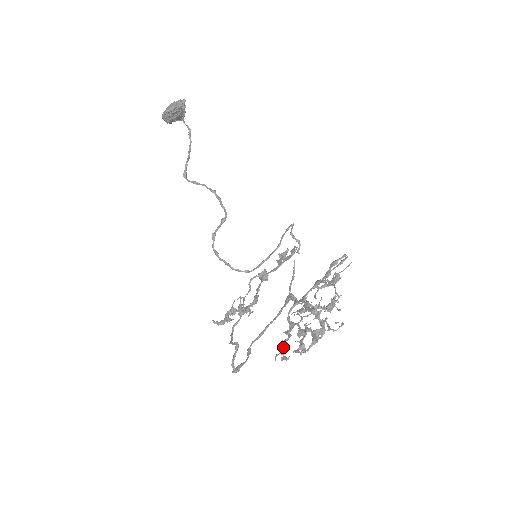
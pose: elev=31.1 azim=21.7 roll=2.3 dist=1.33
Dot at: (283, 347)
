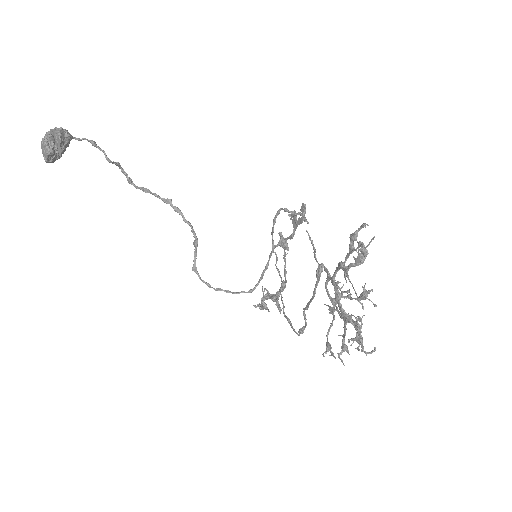
Dot at: (327, 344)
